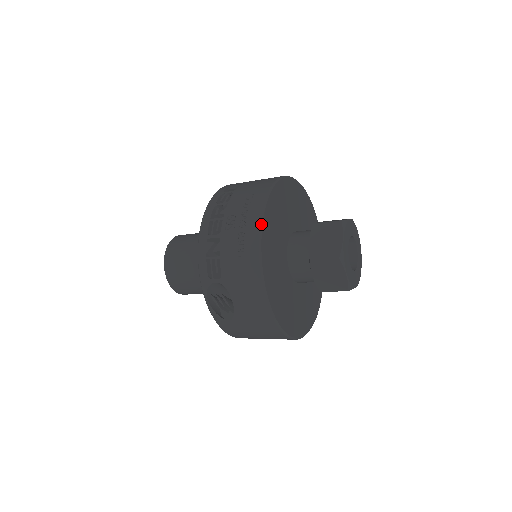
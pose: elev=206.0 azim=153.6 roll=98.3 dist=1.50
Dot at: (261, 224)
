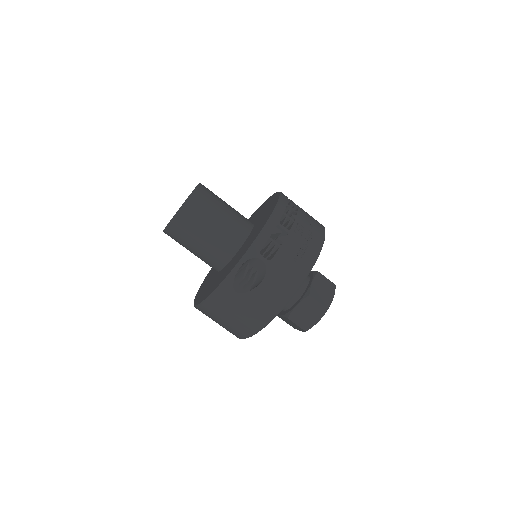
Dot at: occluded
